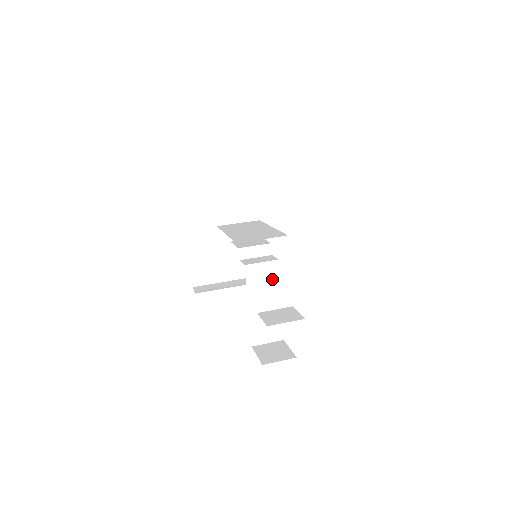
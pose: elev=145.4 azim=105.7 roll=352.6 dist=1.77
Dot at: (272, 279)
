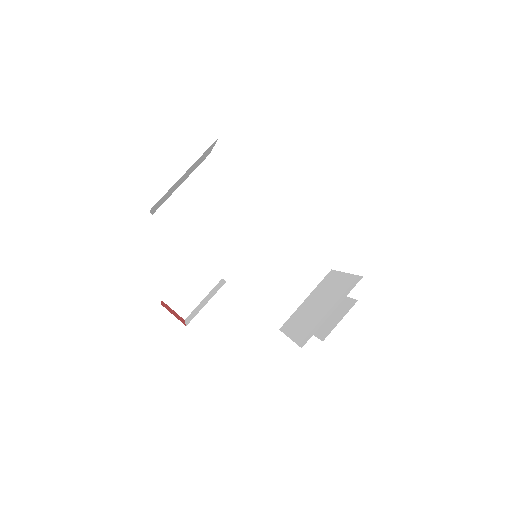
Dot at: occluded
